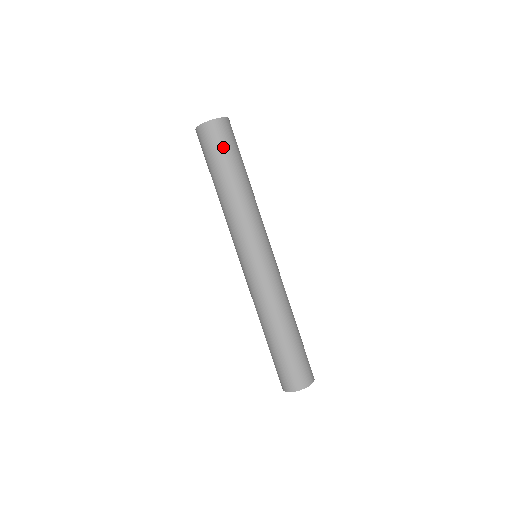
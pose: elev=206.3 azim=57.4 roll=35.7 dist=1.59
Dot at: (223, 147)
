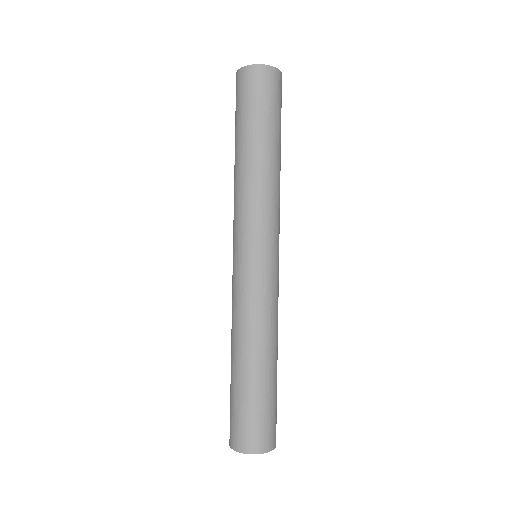
Dot at: (272, 104)
